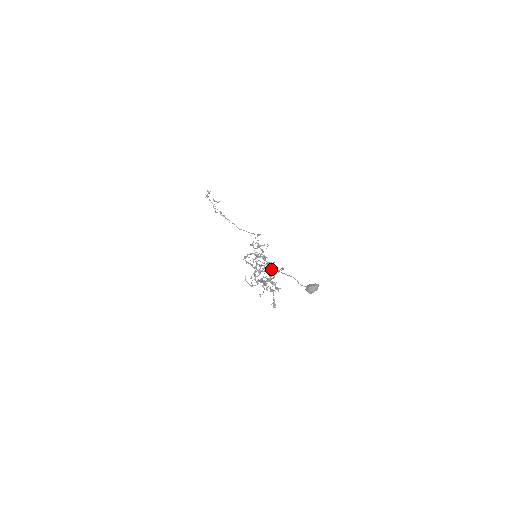
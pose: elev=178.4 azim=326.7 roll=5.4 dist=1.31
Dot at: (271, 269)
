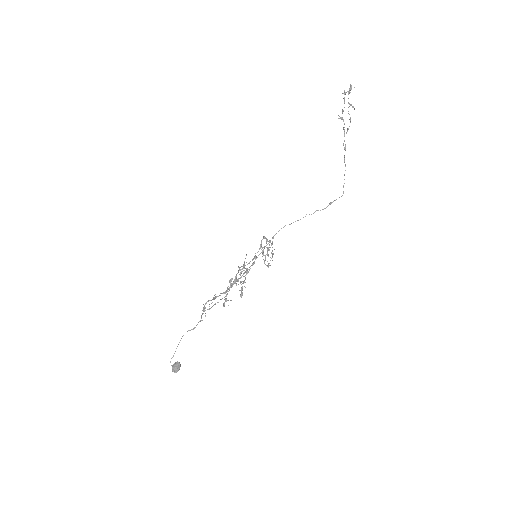
Dot at: occluded
